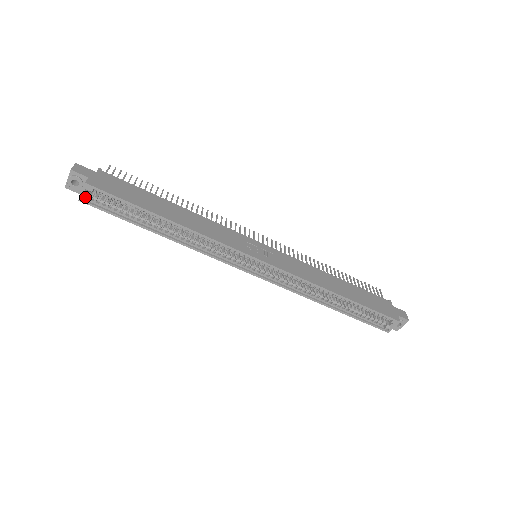
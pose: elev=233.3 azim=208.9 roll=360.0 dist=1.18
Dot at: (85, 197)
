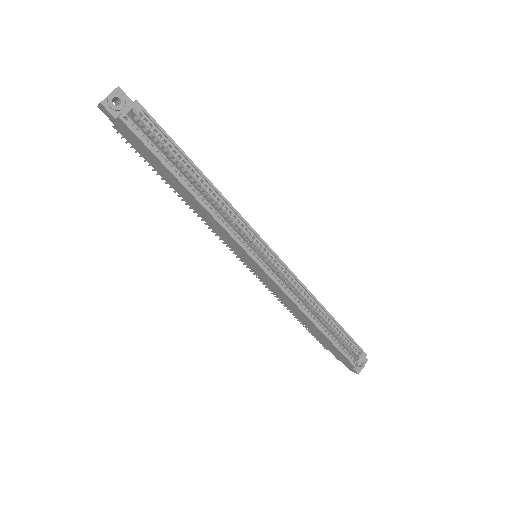
Dot at: (128, 116)
